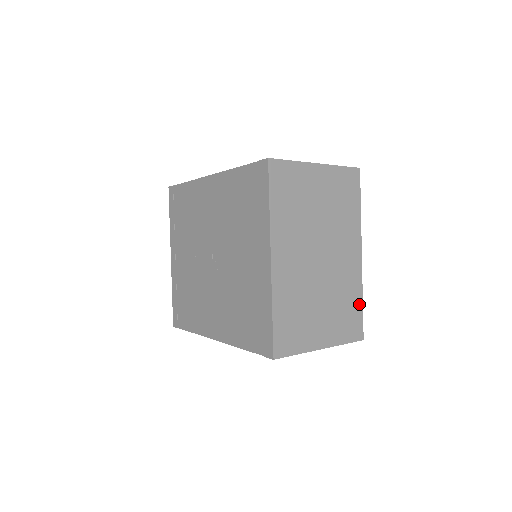
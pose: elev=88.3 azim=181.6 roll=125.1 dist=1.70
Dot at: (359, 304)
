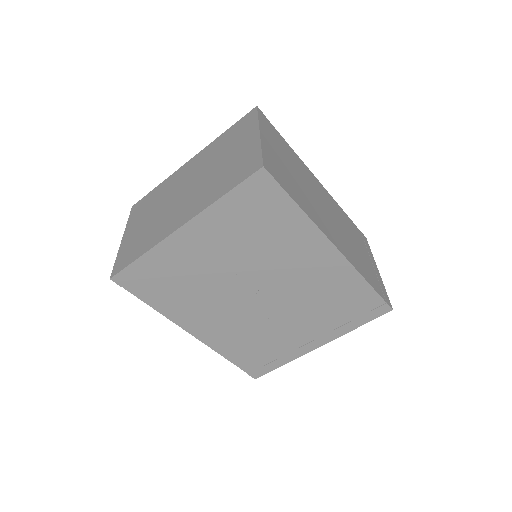
Dot at: occluded
